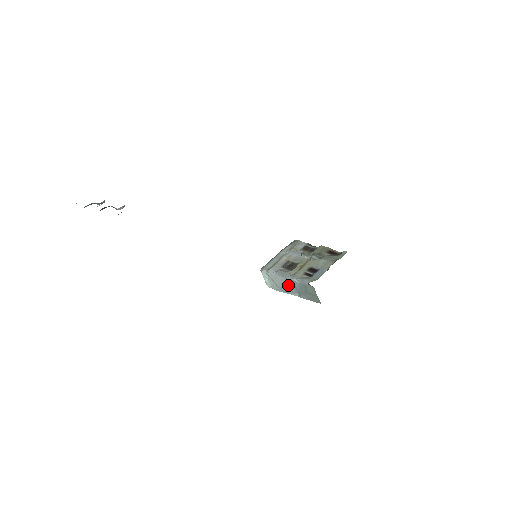
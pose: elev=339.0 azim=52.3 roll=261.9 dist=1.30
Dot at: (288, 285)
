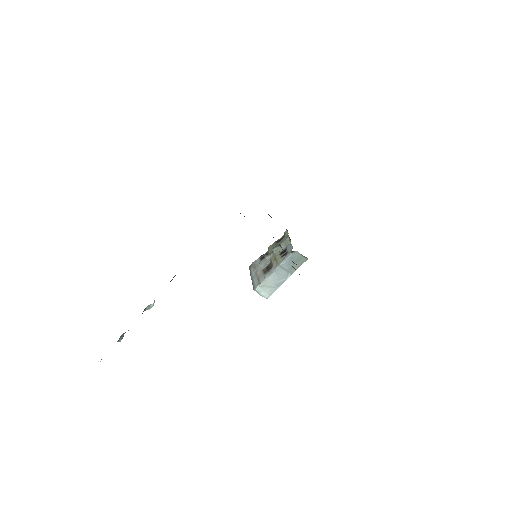
Dot at: (280, 275)
